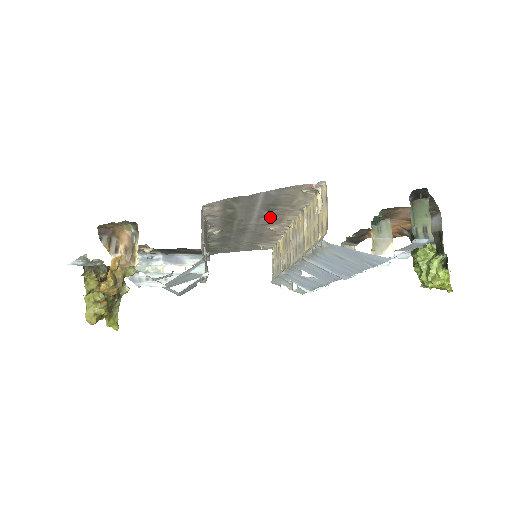
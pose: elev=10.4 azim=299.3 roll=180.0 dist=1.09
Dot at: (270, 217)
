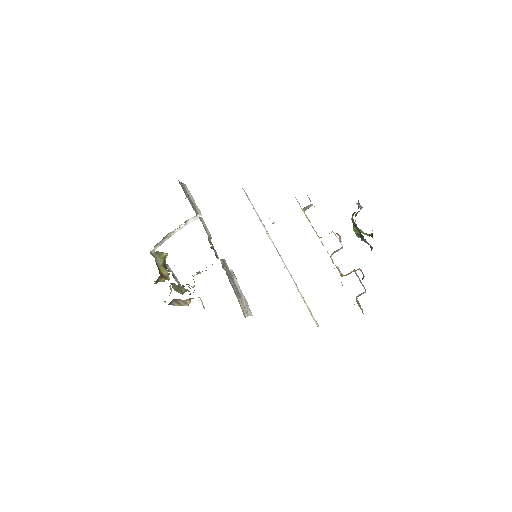
Dot at: occluded
